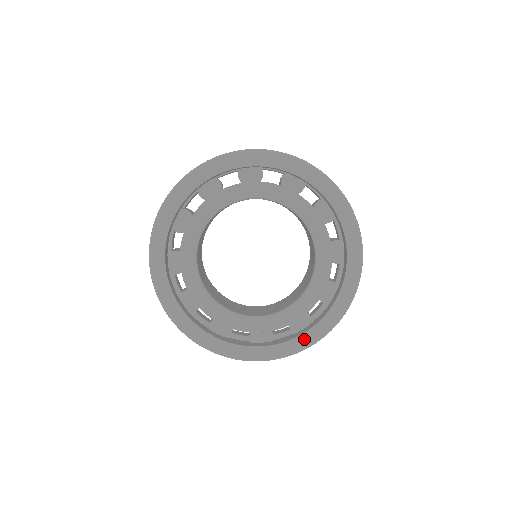
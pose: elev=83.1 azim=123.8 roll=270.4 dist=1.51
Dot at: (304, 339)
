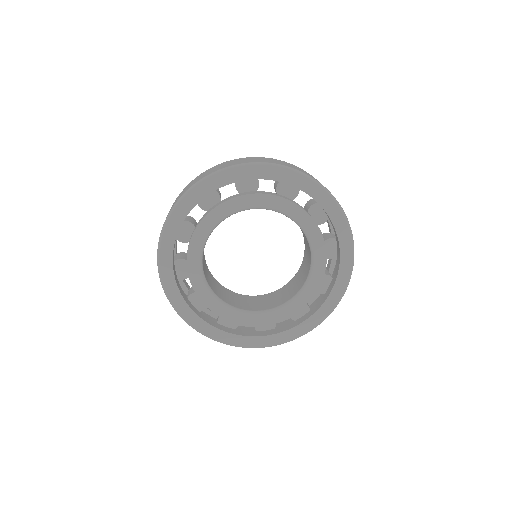
Dot at: (263, 340)
